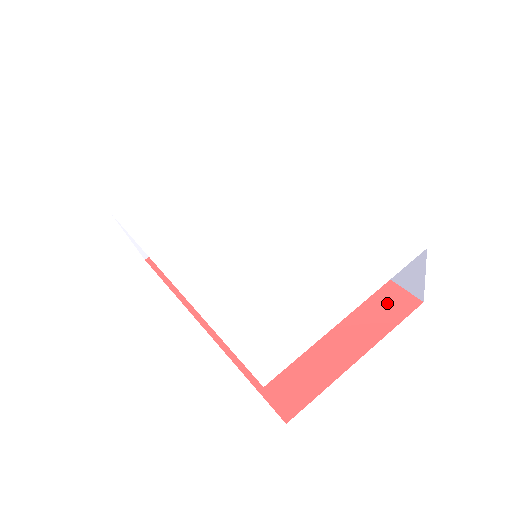
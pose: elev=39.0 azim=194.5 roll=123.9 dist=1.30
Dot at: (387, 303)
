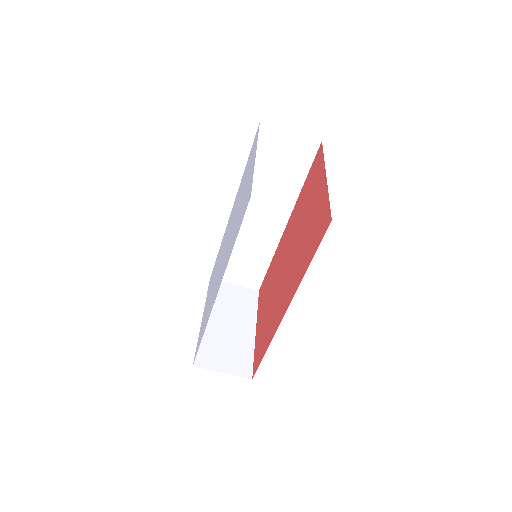
Dot at: (316, 166)
